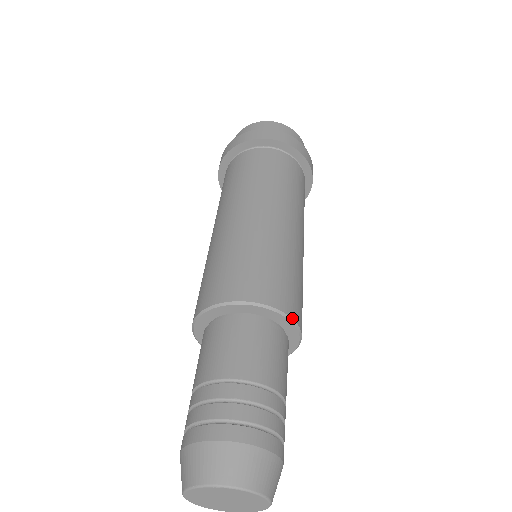
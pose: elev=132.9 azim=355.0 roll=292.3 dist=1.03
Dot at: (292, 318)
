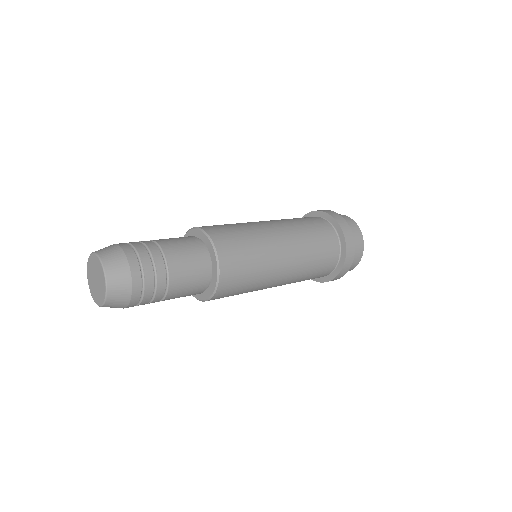
Dot at: (220, 278)
